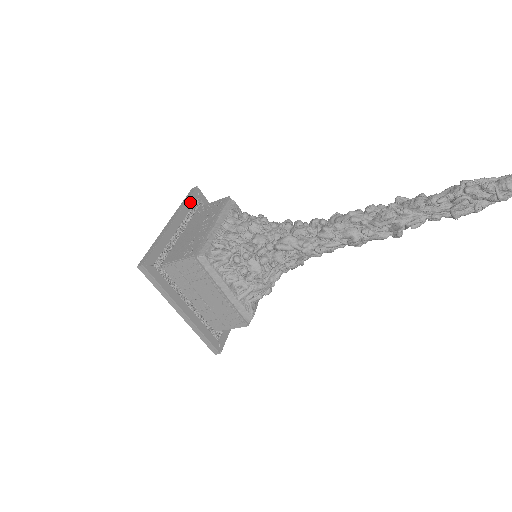
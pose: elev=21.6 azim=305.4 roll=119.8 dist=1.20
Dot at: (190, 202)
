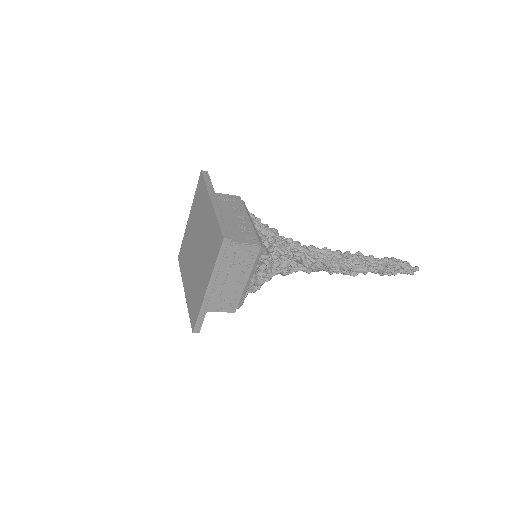
Dot at: occluded
